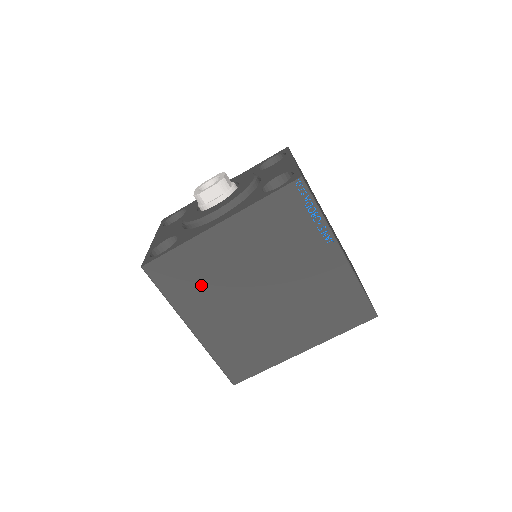
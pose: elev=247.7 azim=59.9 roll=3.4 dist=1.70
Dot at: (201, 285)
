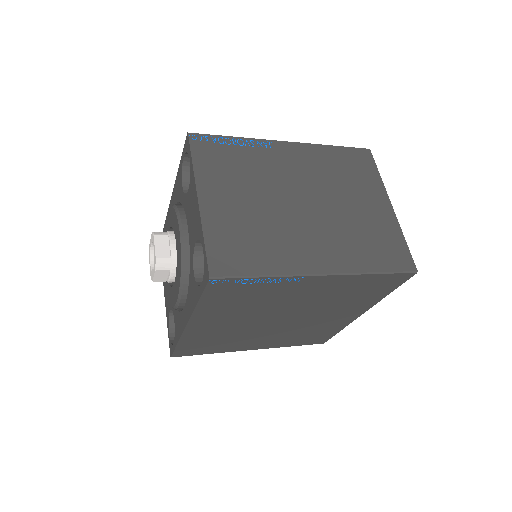
Dot at: (225, 341)
